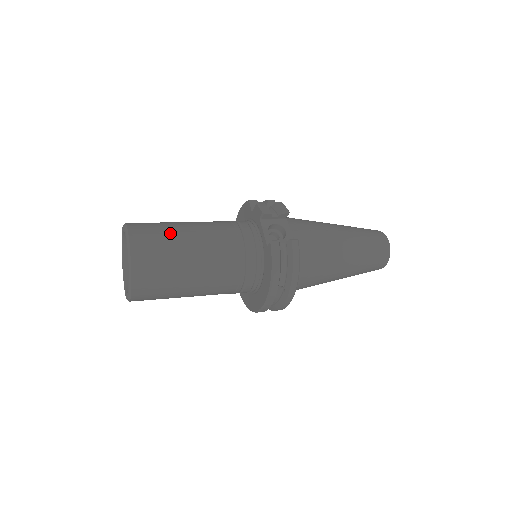
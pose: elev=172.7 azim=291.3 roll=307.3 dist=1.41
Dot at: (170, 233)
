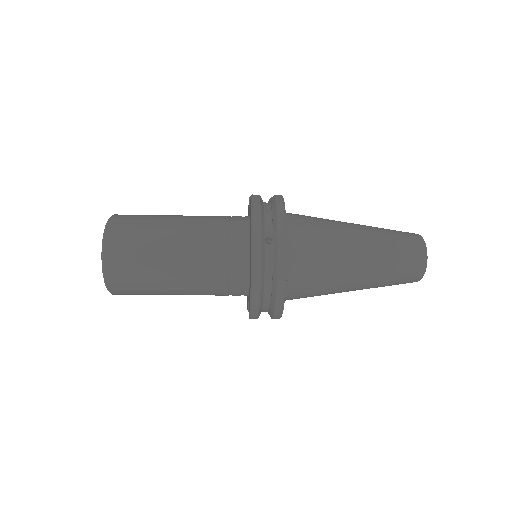
Dot at: occluded
